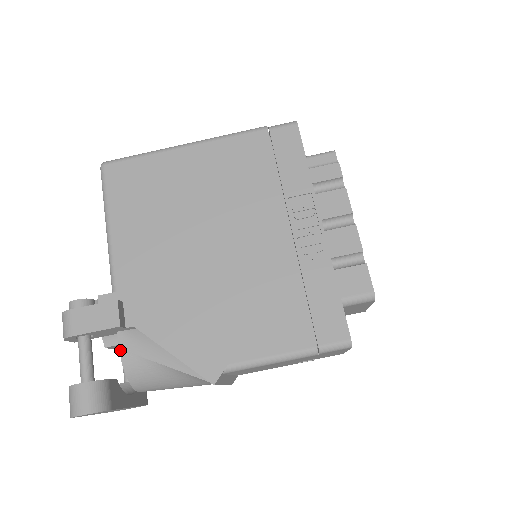
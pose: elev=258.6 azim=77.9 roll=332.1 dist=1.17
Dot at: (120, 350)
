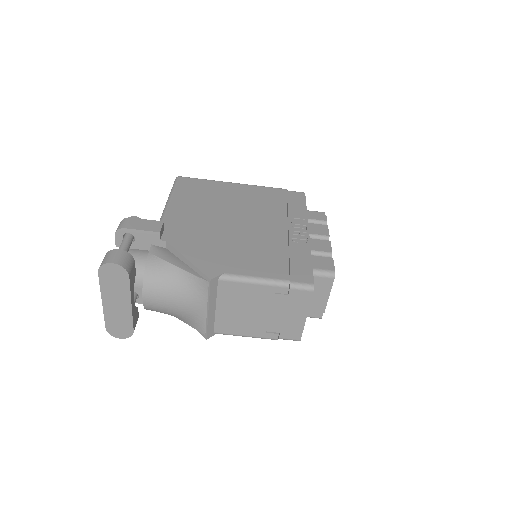
Dot at: (149, 253)
